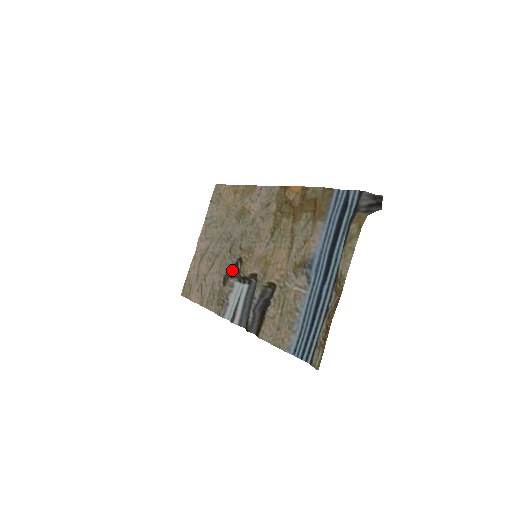
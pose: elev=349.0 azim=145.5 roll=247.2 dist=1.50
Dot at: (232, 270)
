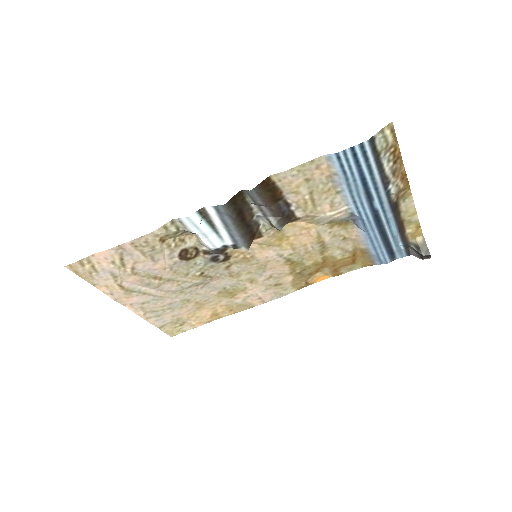
Dot at: (206, 257)
